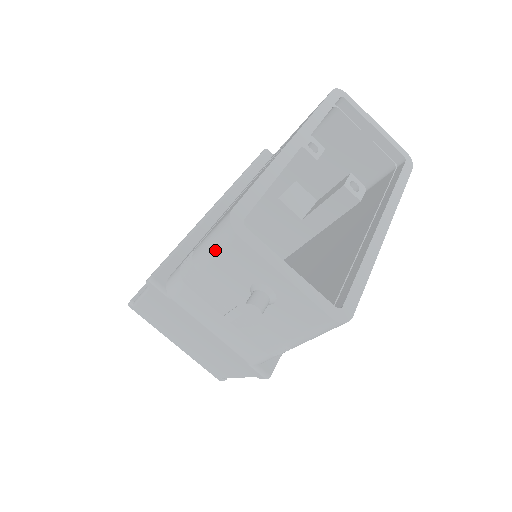
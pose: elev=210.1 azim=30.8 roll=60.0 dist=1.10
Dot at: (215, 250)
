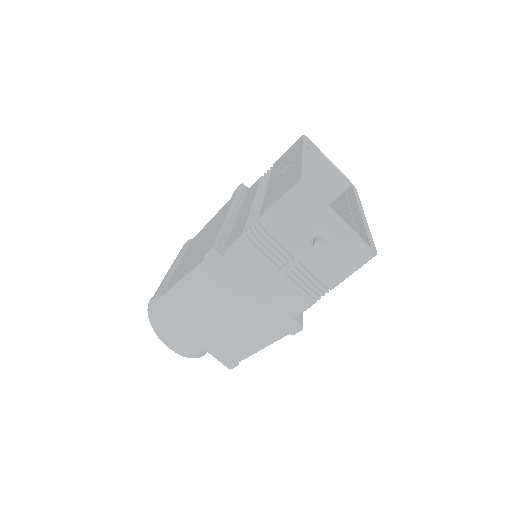
Dot at: (288, 208)
